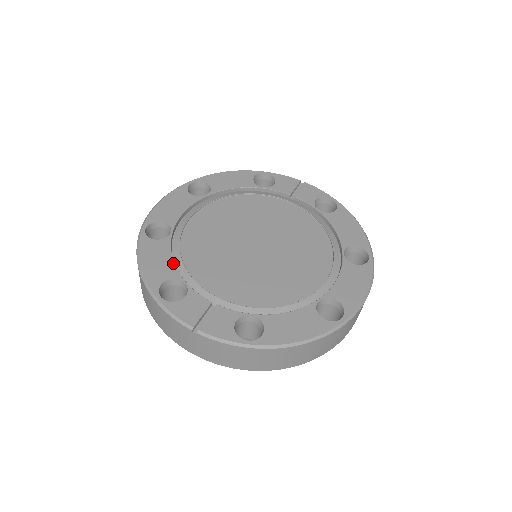
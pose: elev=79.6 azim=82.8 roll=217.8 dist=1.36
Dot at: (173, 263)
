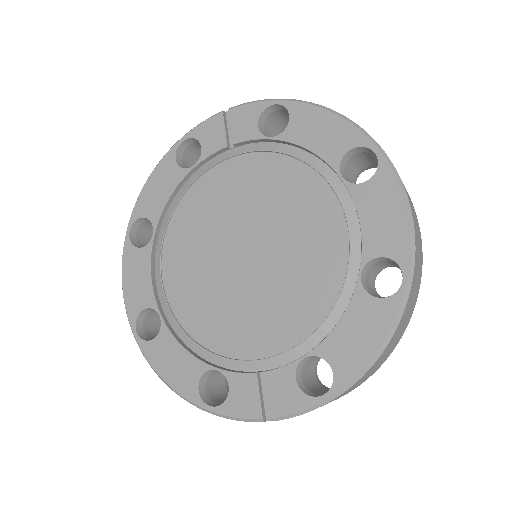
Dot at: (189, 354)
